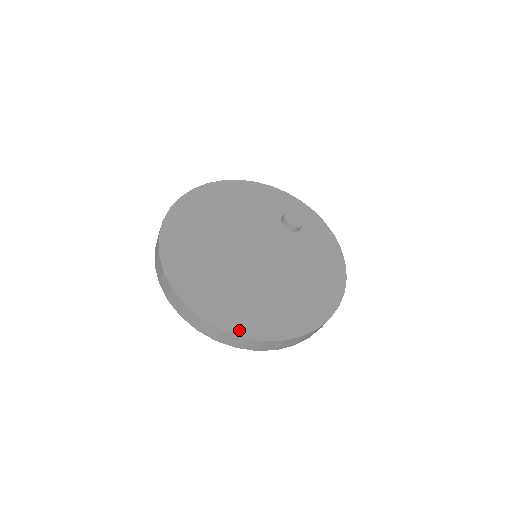
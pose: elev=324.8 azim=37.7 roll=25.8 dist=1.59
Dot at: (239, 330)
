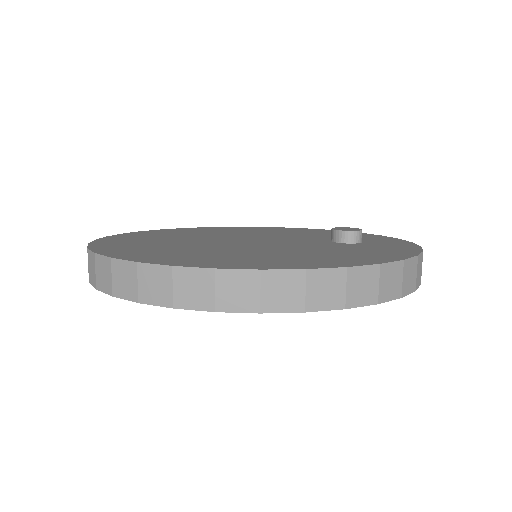
Dot at: (104, 251)
